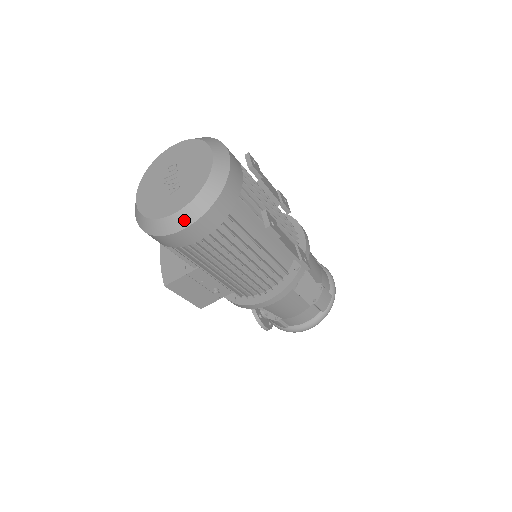
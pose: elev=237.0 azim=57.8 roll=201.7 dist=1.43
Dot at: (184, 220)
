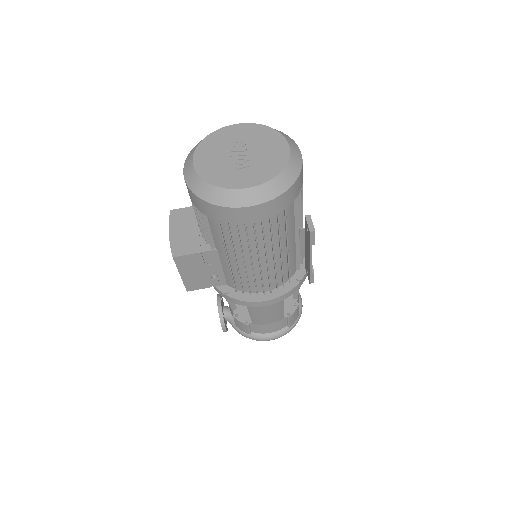
Dot at: (252, 198)
